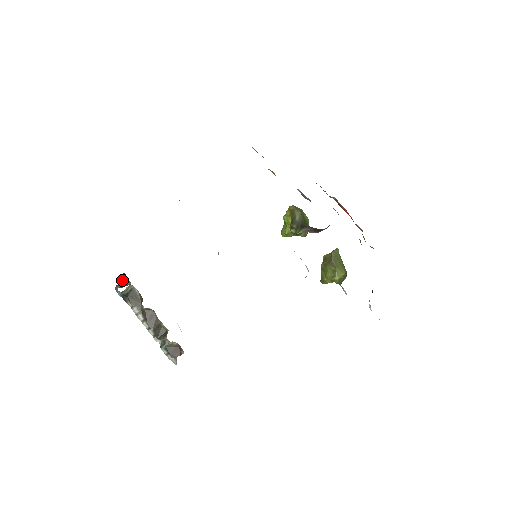
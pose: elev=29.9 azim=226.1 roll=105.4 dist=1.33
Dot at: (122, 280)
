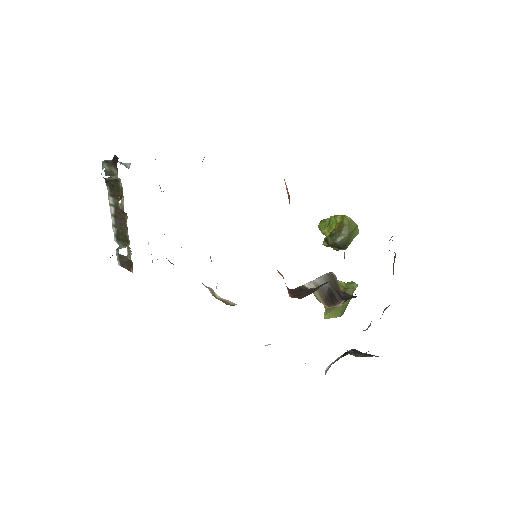
Dot at: (113, 161)
